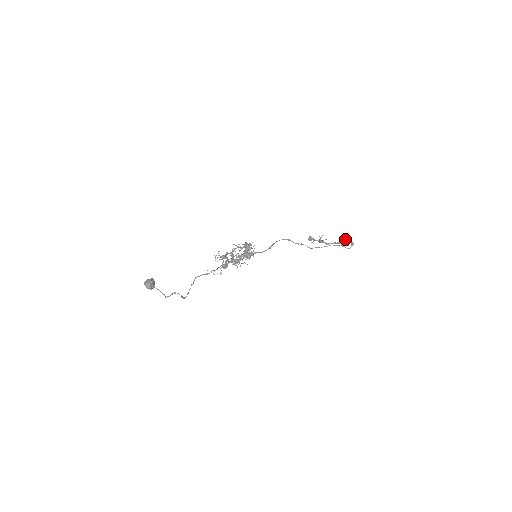
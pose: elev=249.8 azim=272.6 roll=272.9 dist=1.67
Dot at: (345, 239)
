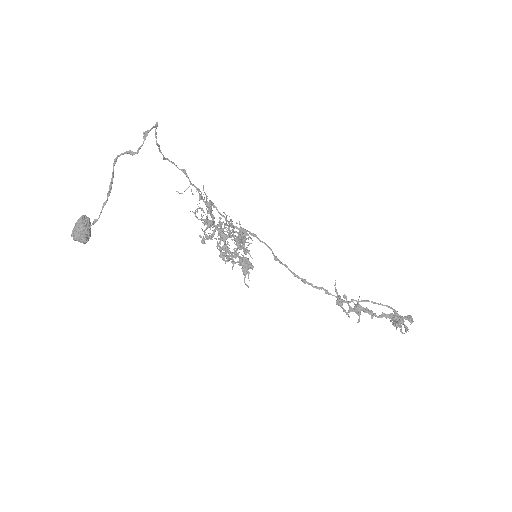
Dot at: occluded
